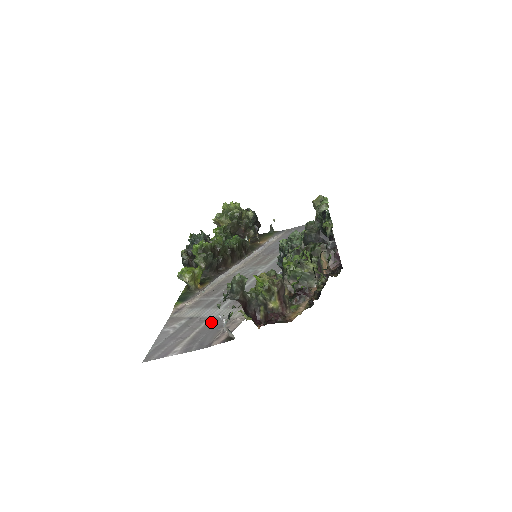
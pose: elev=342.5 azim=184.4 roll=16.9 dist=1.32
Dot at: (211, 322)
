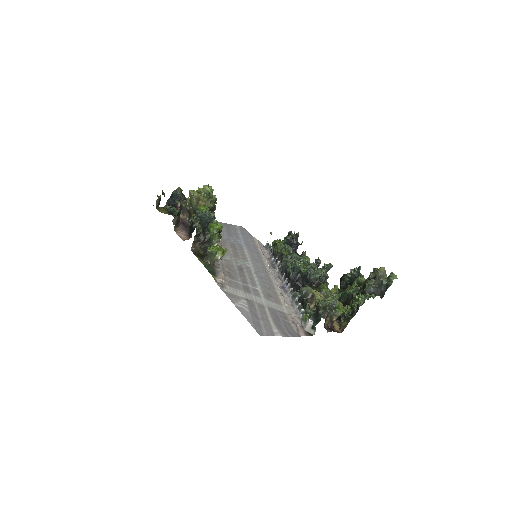
Dot at: (272, 311)
